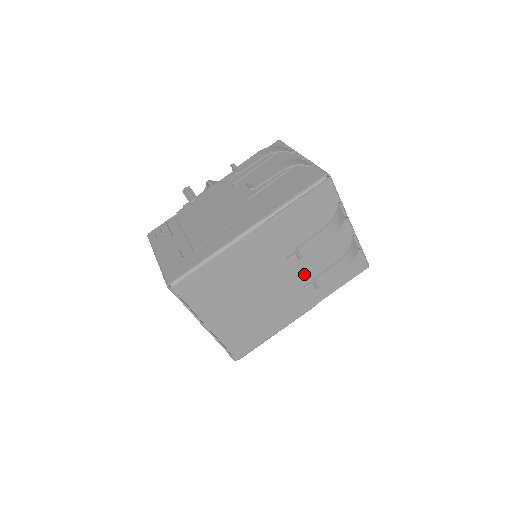
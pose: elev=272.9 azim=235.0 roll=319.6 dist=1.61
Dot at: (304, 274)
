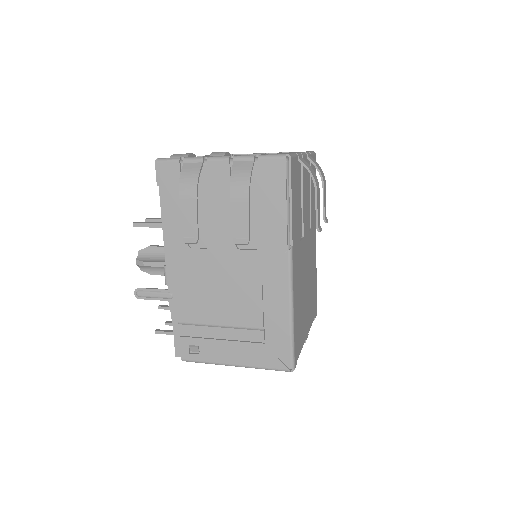
Dot at: occluded
